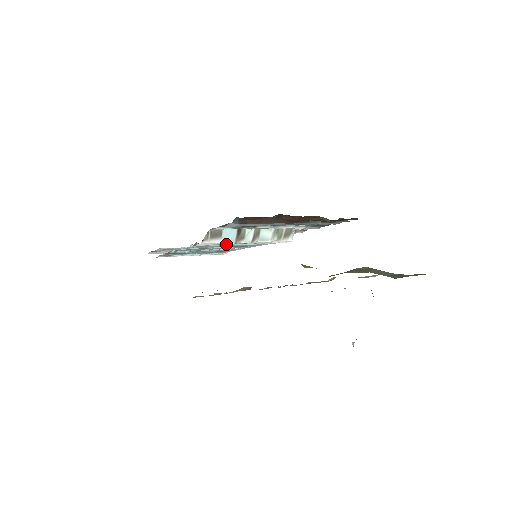
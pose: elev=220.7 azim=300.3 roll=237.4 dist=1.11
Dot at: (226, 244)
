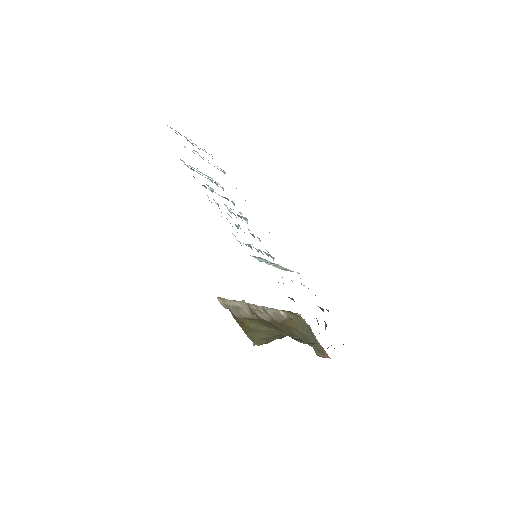
Dot at: occluded
